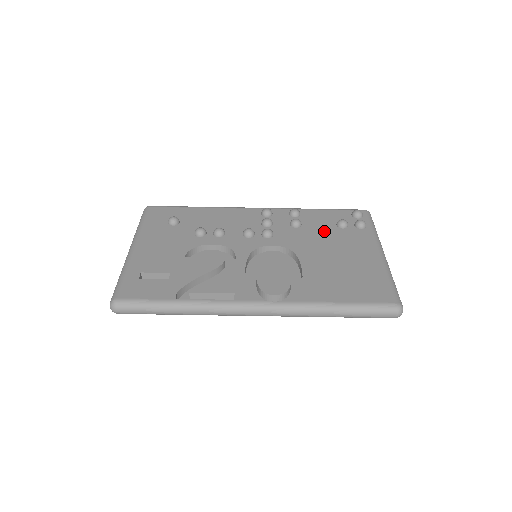
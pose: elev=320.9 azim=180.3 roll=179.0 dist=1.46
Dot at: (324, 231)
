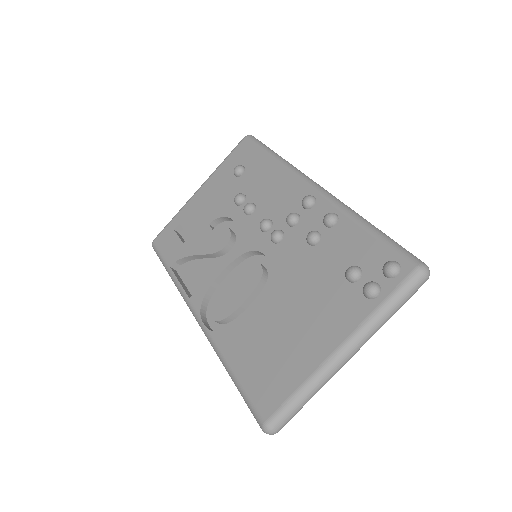
Dot at: (325, 270)
